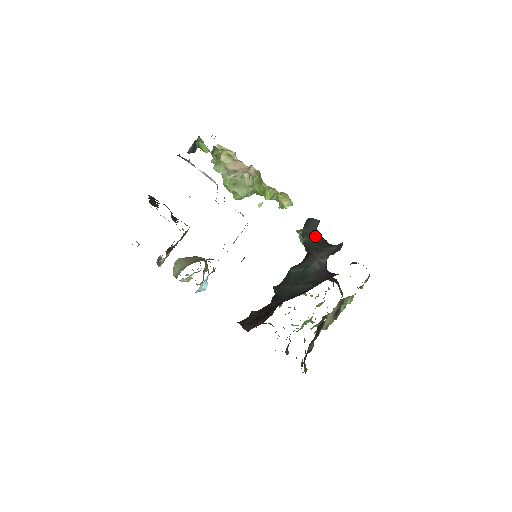
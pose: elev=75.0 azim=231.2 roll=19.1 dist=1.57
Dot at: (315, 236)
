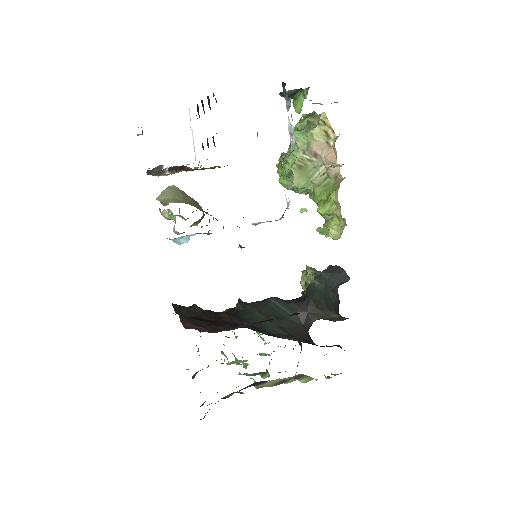
Dot at: (331, 289)
